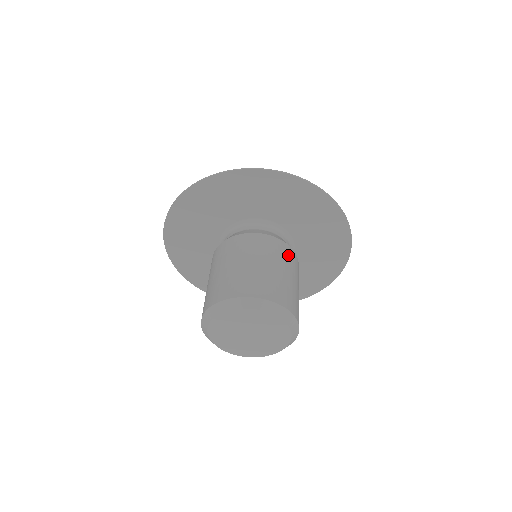
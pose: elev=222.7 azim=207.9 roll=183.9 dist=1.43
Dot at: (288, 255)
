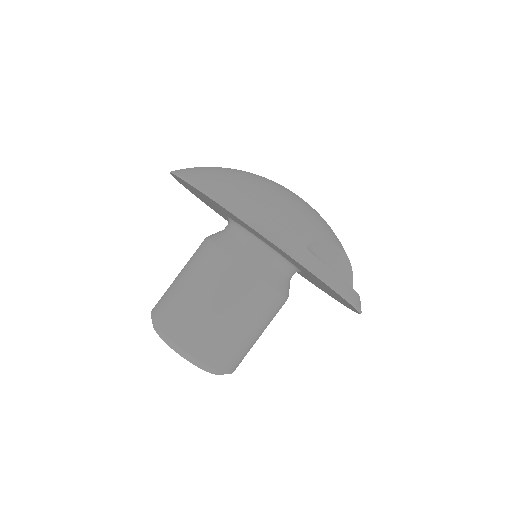
Dot at: (224, 274)
